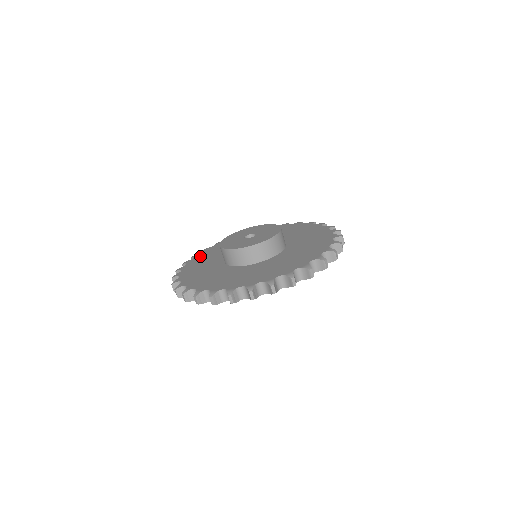
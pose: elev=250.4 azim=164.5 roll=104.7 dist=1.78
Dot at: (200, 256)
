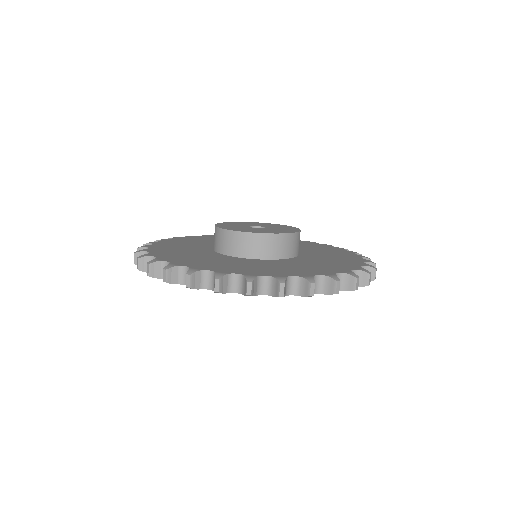
Dot at: (171, 241)
